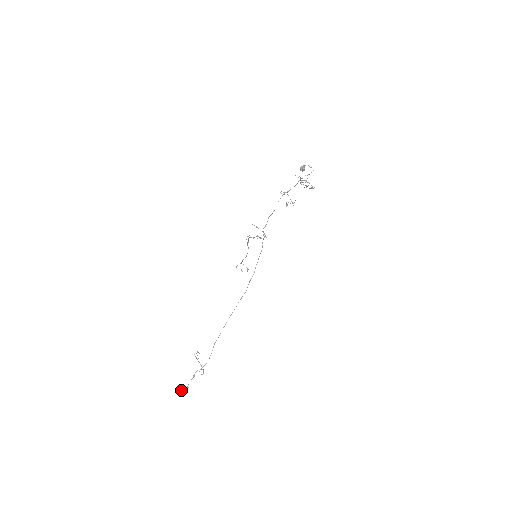
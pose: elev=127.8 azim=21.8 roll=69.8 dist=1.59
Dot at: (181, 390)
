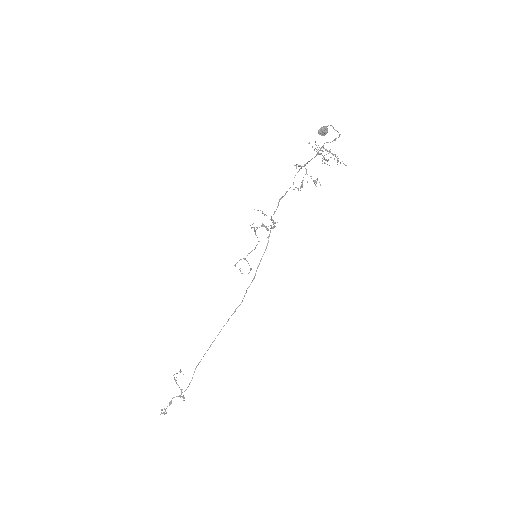
Dot at: (161, 412)
